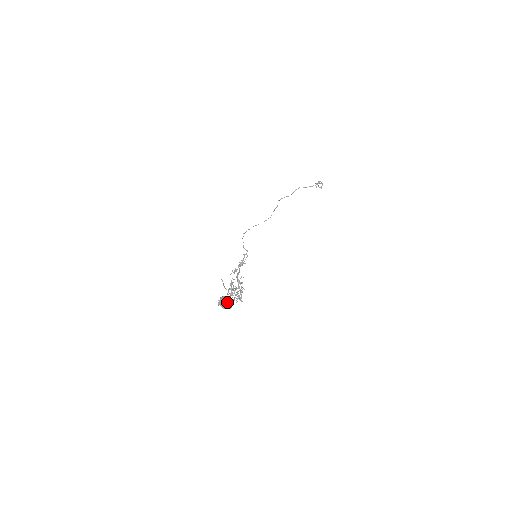
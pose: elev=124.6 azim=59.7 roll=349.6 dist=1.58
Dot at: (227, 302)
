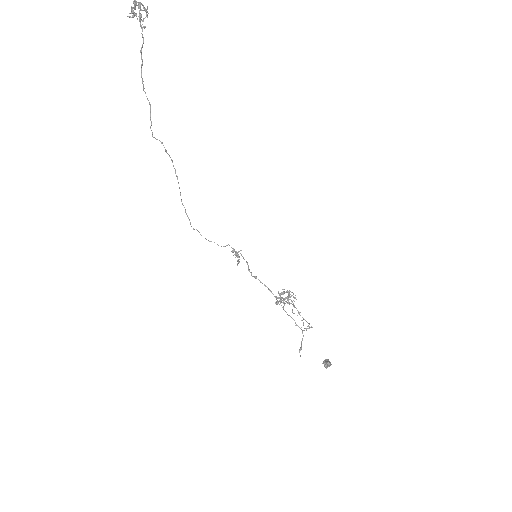
Dot at: occluded
